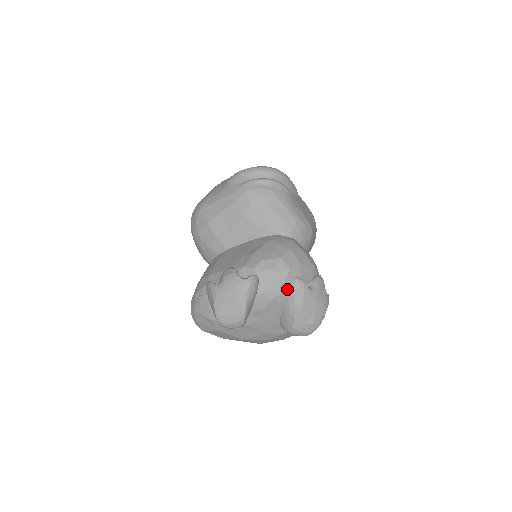
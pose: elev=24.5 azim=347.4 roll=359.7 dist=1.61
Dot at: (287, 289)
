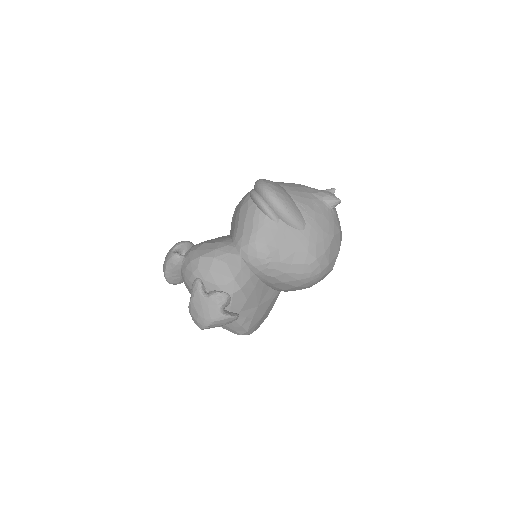
Dot at: (192, 281)
